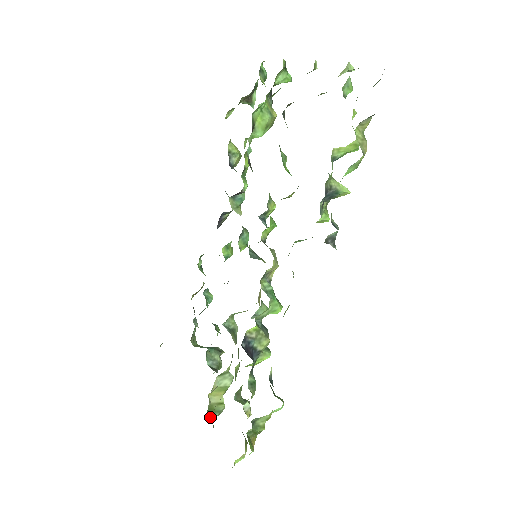
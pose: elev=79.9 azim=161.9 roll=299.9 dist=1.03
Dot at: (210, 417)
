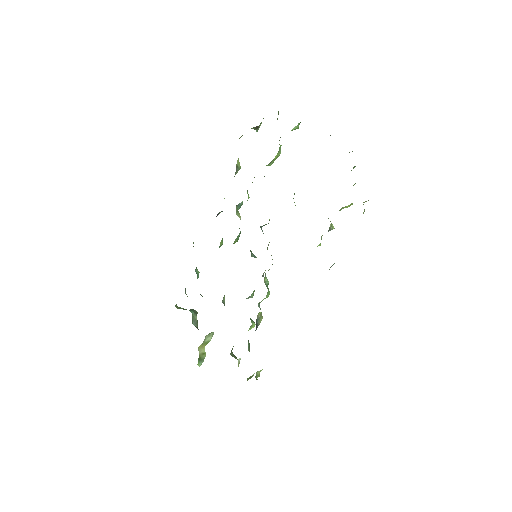
Dot at: (200, 364)
